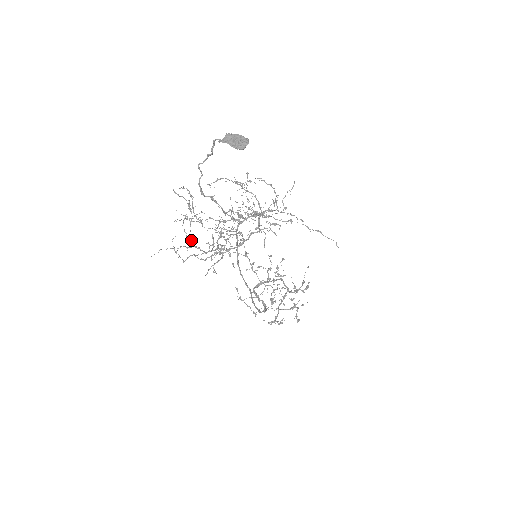
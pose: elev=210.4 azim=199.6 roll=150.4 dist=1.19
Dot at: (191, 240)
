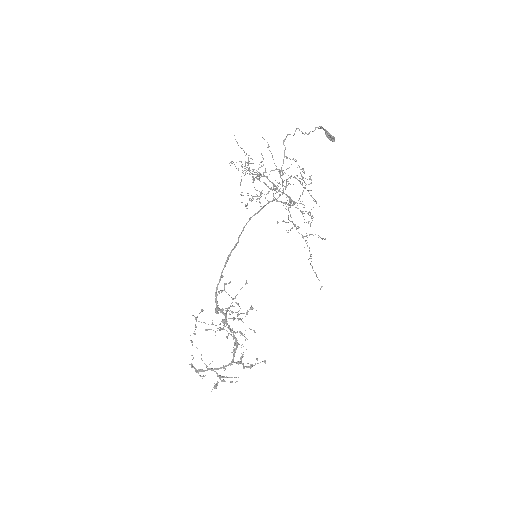
Dot at: occluded
